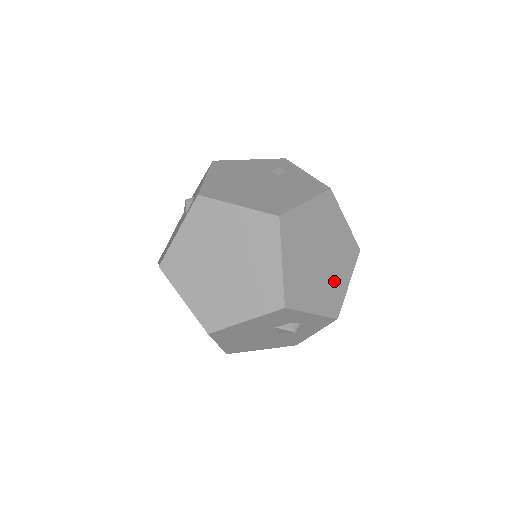
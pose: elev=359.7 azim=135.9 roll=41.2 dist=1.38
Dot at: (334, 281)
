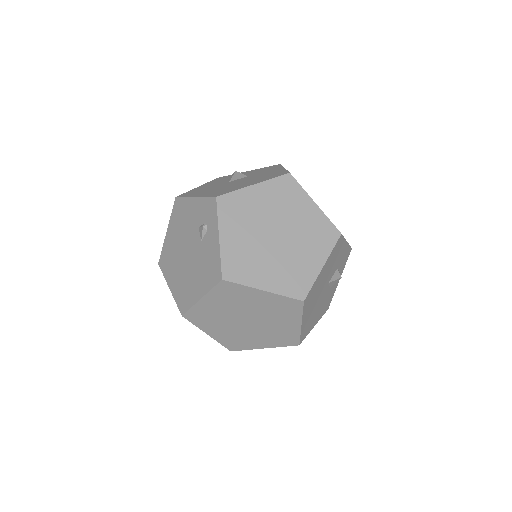
Dot at: (277, 328)
